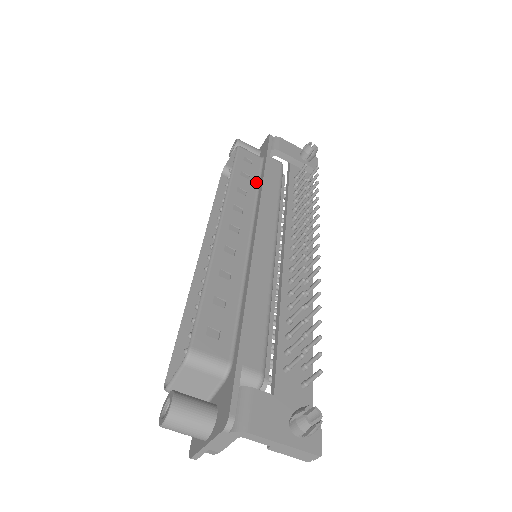
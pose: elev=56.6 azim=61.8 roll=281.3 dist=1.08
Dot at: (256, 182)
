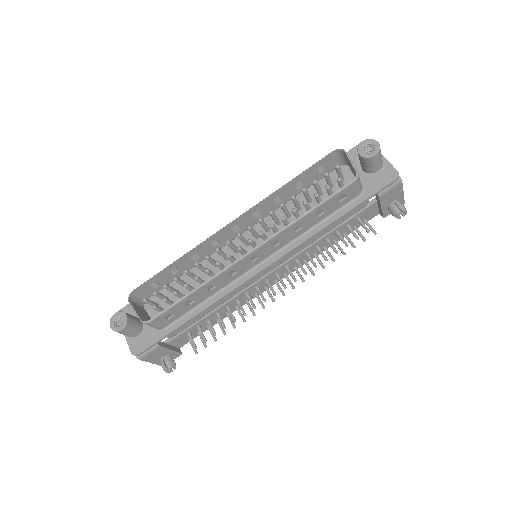
Dot at: (321, 220)
